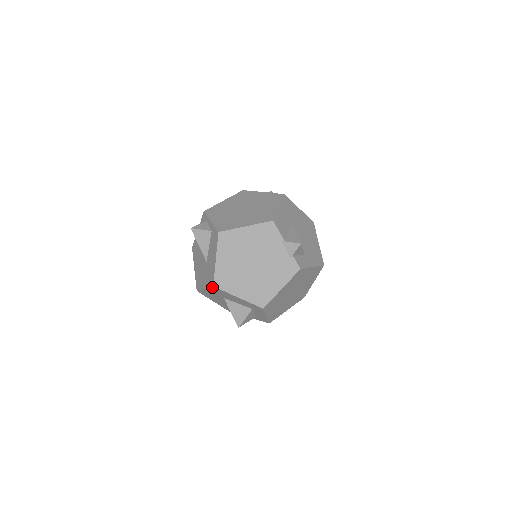
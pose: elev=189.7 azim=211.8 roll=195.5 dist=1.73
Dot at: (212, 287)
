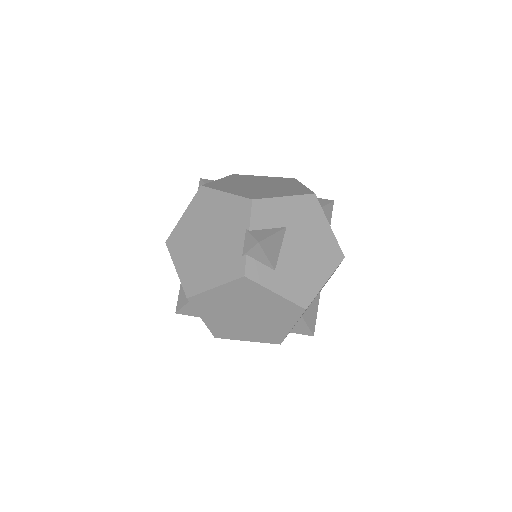
Dot at: occluded
